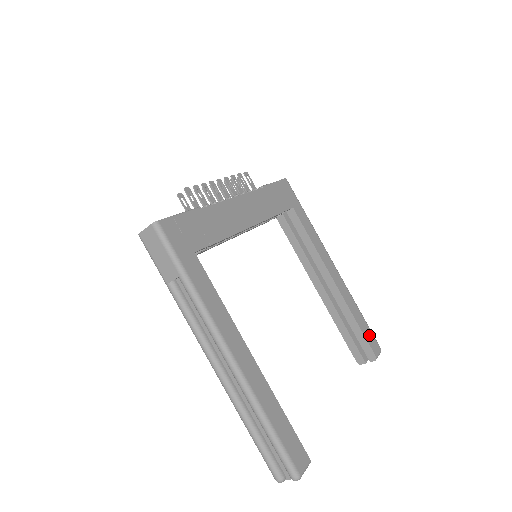
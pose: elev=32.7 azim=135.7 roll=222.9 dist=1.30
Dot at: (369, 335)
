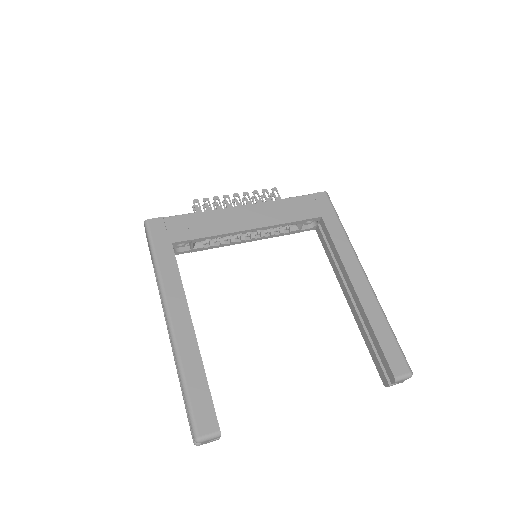
Dot at: (393, 352)
